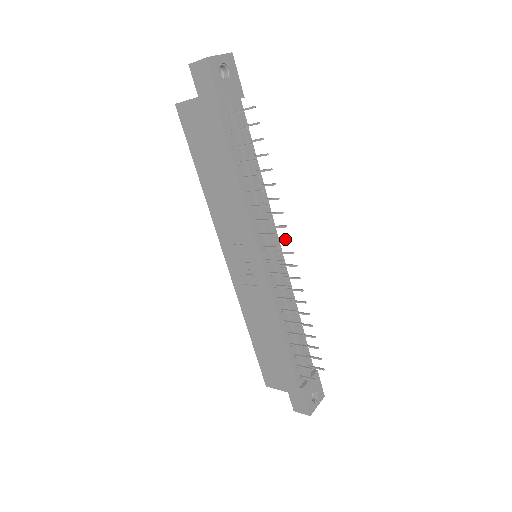
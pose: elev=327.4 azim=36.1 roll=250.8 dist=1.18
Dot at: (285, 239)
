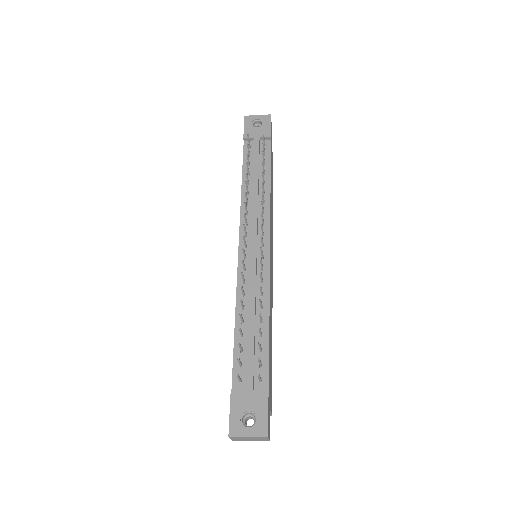
Dot at: (261, 226)
